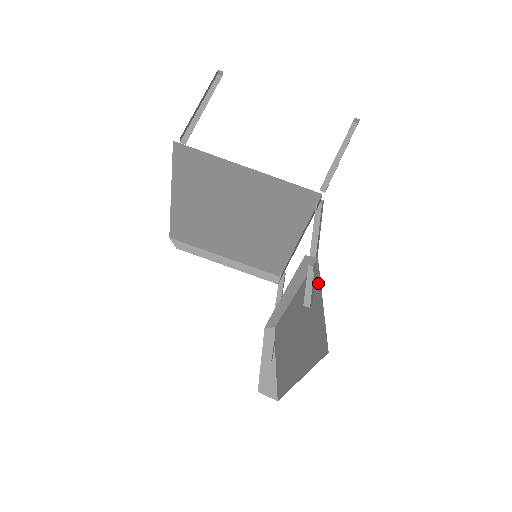
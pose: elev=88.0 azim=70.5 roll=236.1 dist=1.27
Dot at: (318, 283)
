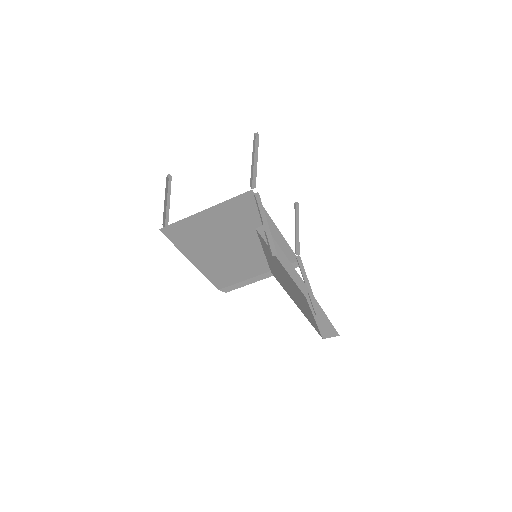
Dot at: occluded
